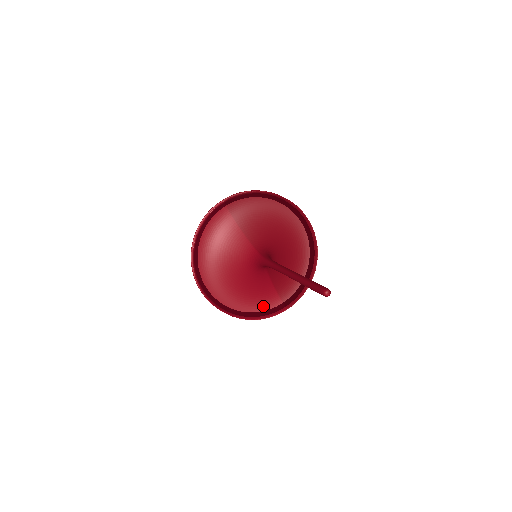
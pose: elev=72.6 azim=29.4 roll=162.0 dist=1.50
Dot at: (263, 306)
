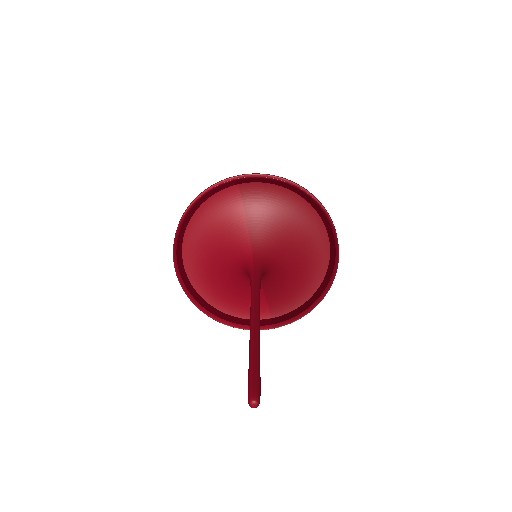
Dot at: (246, 313)
